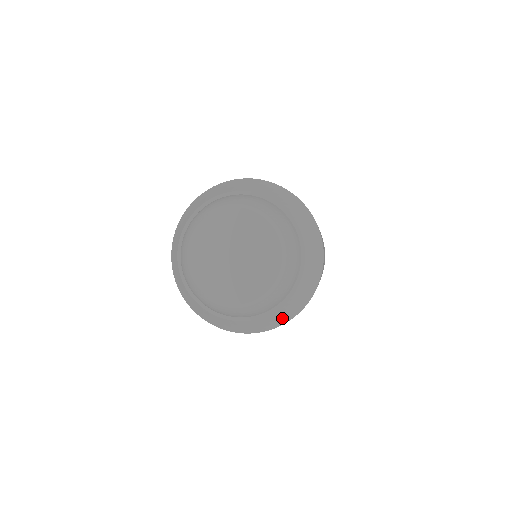
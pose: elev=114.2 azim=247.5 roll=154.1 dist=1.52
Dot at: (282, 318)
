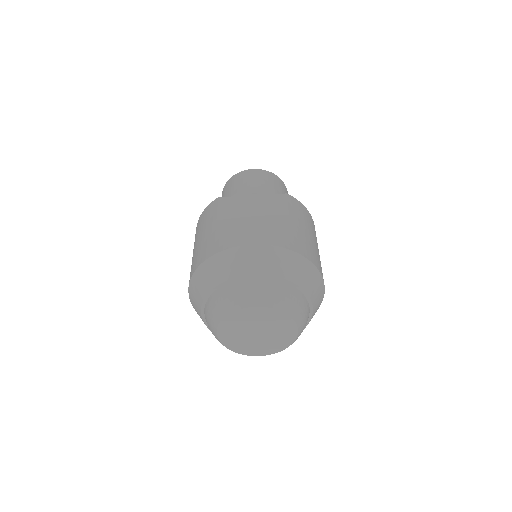
Dot at: occluded
